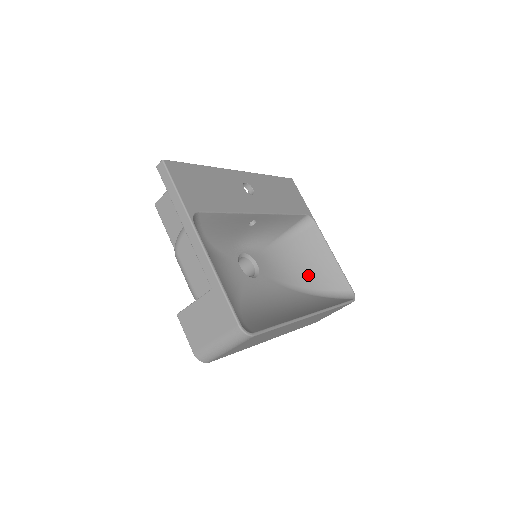
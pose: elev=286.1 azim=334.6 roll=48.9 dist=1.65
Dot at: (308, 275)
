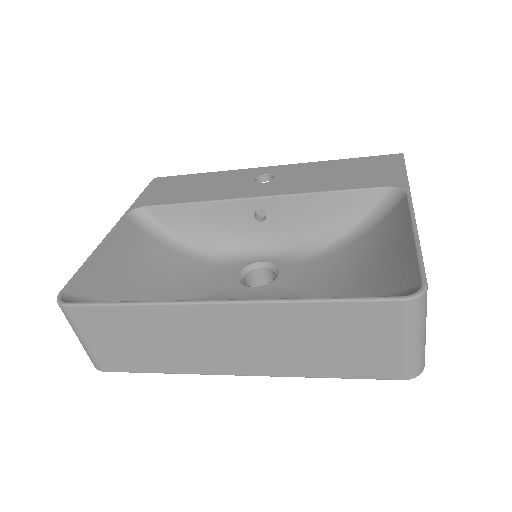
Dot at: (364, 278)
